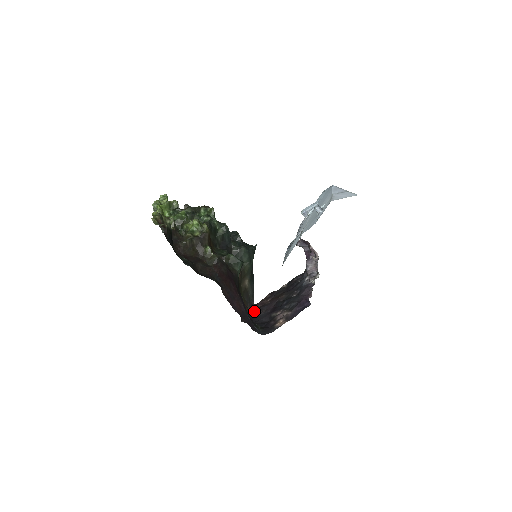
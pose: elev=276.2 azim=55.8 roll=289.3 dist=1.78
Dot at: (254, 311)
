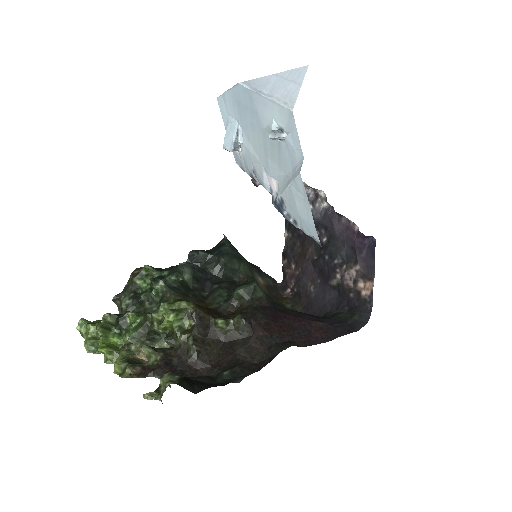
Dot at: (297, 294)
